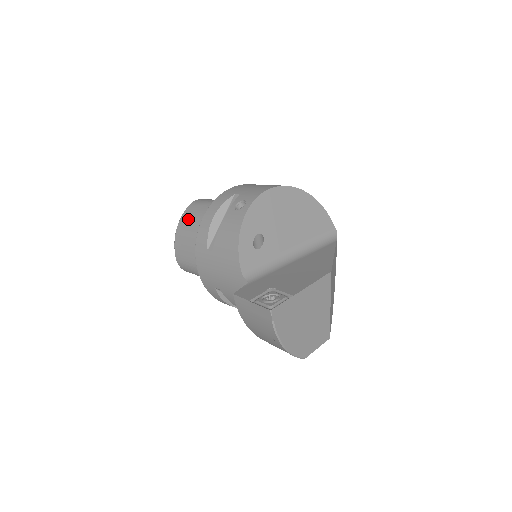
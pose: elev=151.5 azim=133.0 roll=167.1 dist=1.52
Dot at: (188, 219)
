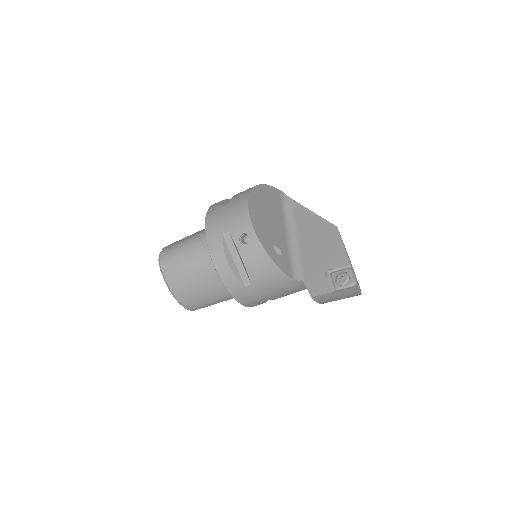
Dot at: (177, 277)
